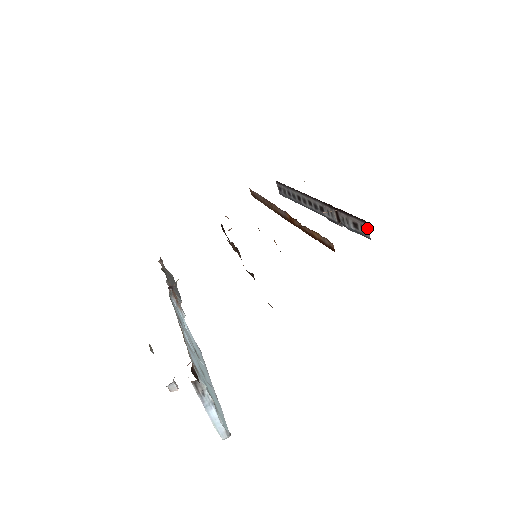
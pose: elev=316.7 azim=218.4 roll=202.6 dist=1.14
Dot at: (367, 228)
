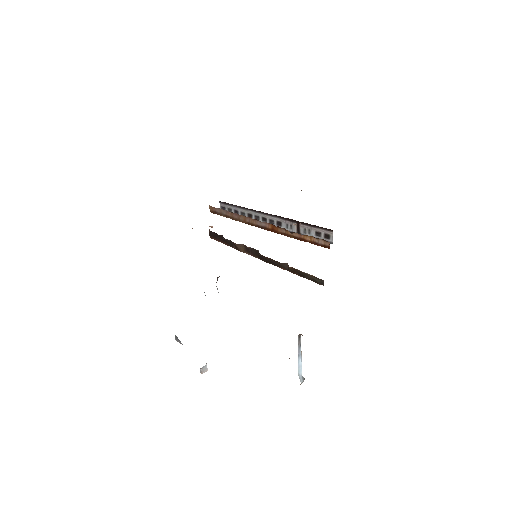
Dot at: (331, 235)
